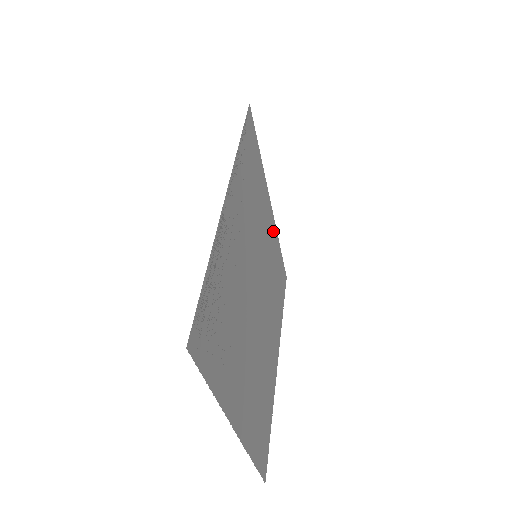
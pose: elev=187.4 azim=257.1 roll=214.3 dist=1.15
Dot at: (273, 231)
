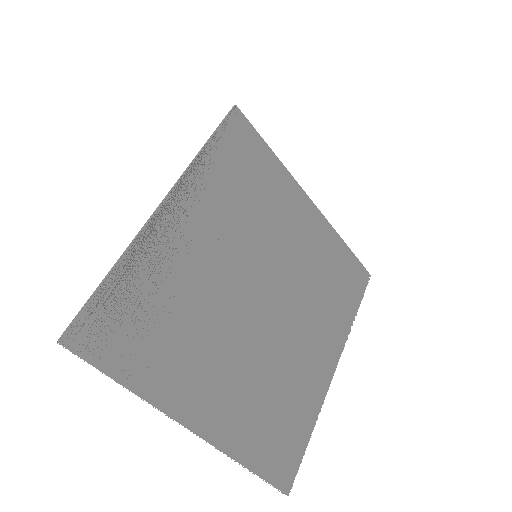
Dot at: (318, 227)
